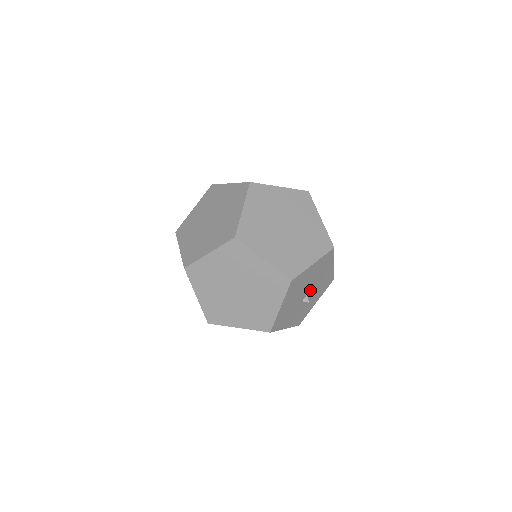
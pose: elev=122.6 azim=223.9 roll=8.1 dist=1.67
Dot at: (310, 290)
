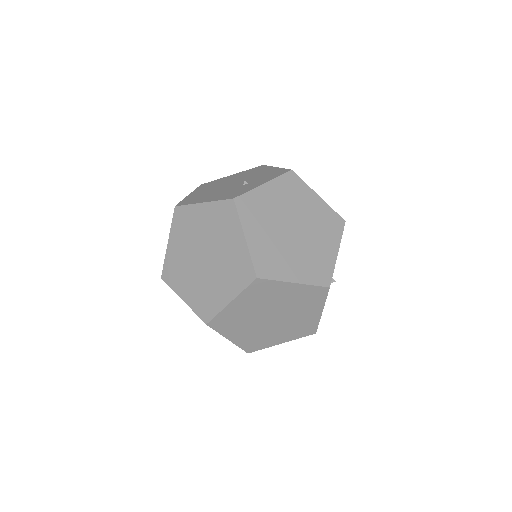
Dot at: occluded
